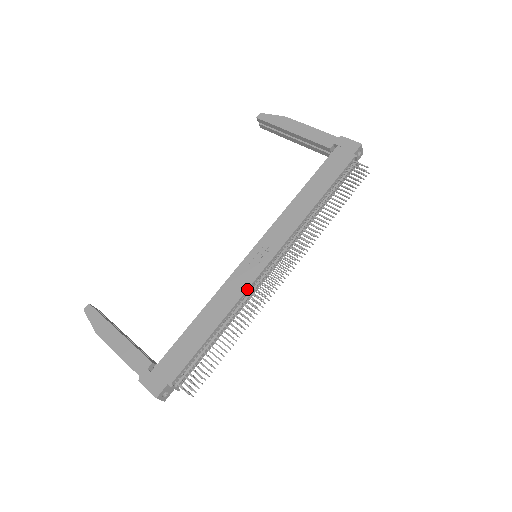
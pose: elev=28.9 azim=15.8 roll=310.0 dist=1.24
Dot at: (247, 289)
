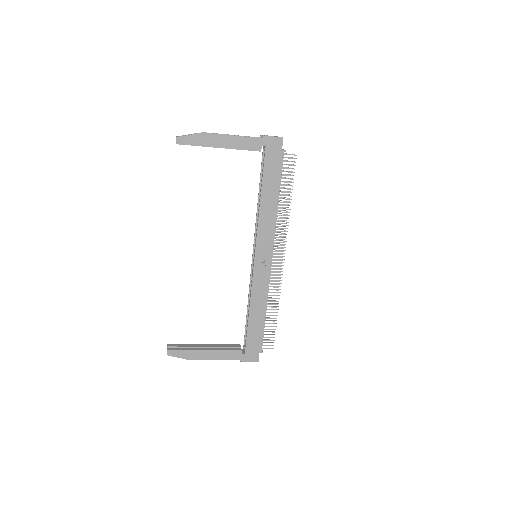
Dot at: occluded
